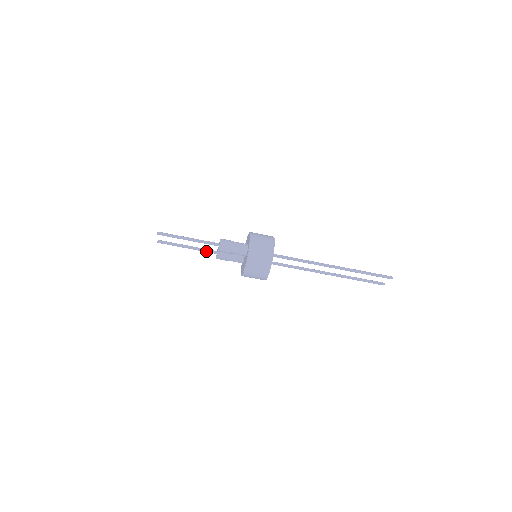
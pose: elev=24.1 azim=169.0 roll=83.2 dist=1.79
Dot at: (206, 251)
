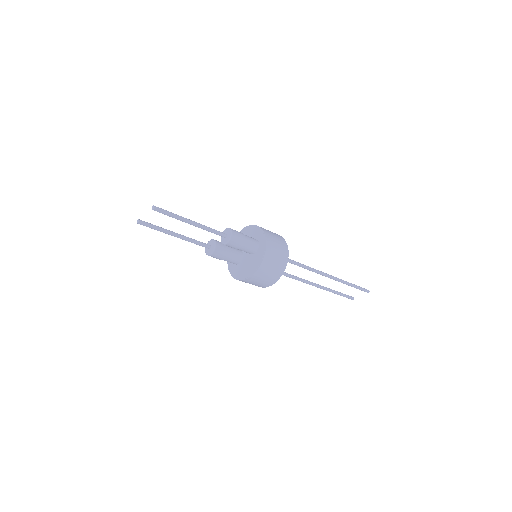
Dot at: (198, 243)
